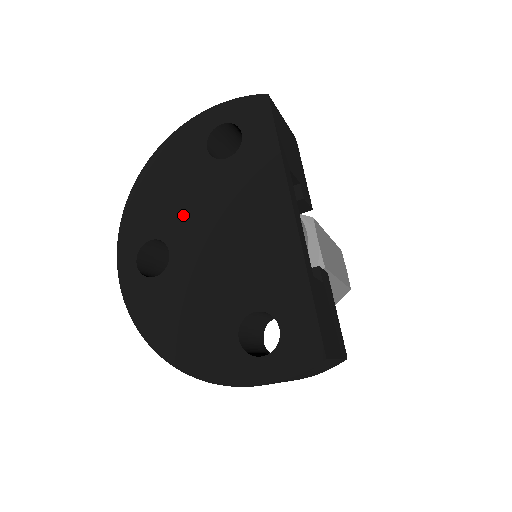
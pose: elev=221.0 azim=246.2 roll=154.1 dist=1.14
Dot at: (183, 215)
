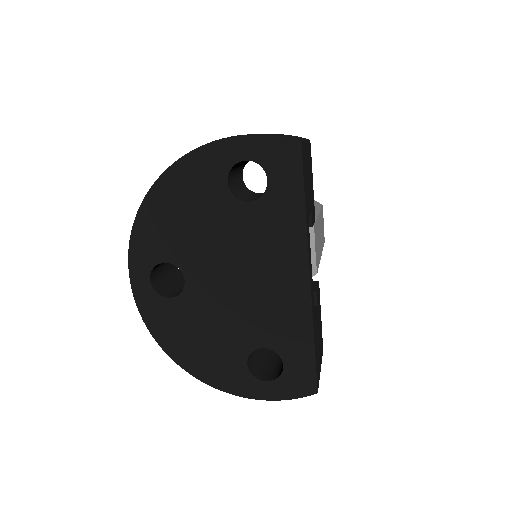
Dot at: (199, 248)
